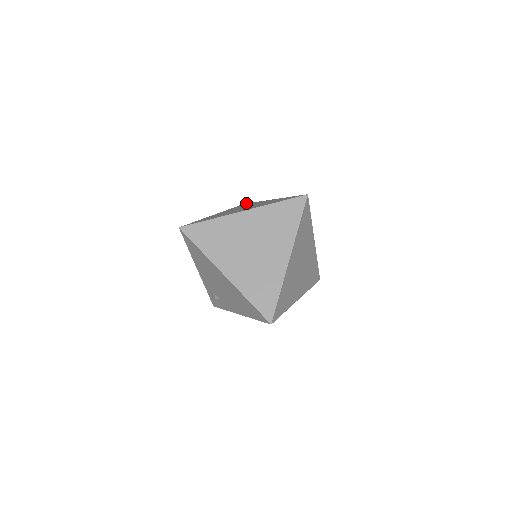
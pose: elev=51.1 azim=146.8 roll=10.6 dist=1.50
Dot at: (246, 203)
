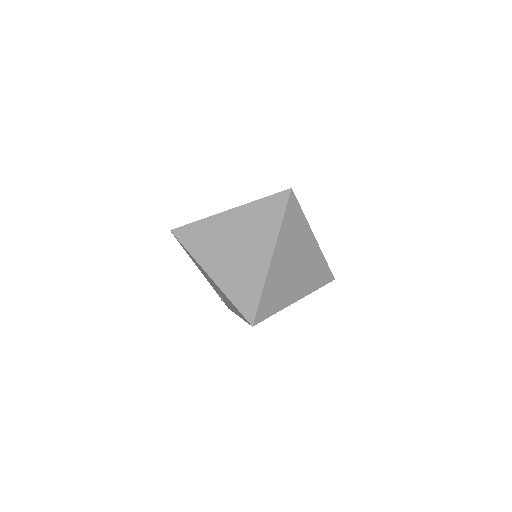
Dot at: occluded
